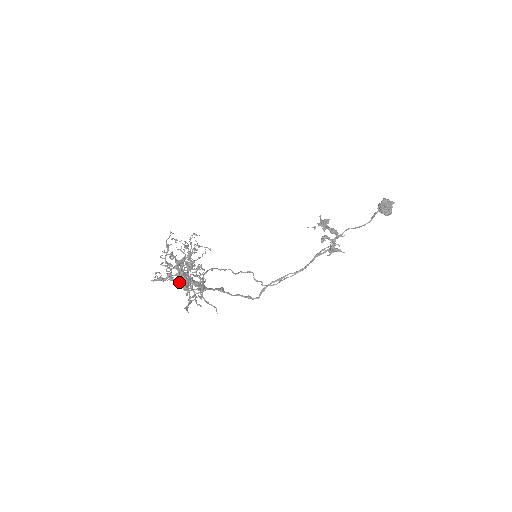
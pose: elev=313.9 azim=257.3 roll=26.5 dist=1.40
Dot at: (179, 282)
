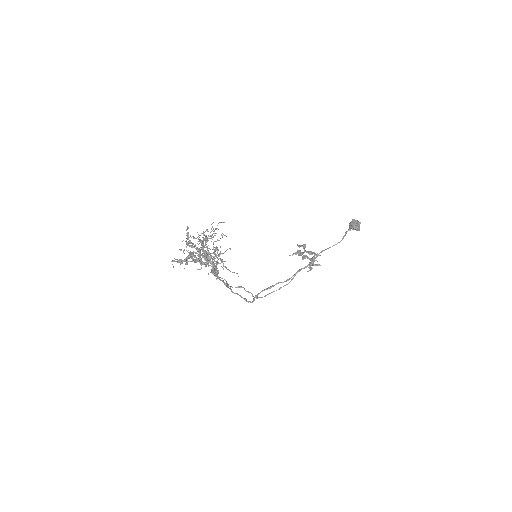
Dot at: occluded
